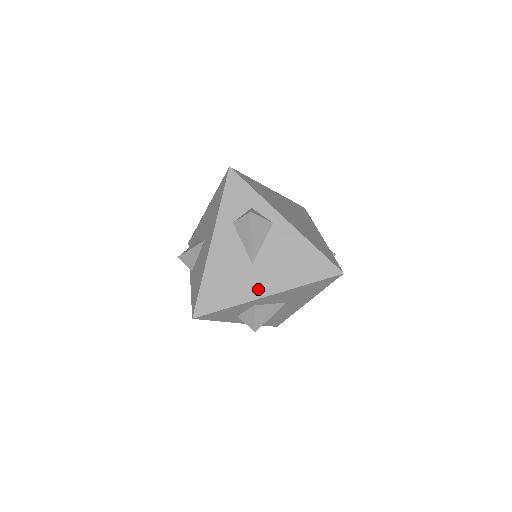
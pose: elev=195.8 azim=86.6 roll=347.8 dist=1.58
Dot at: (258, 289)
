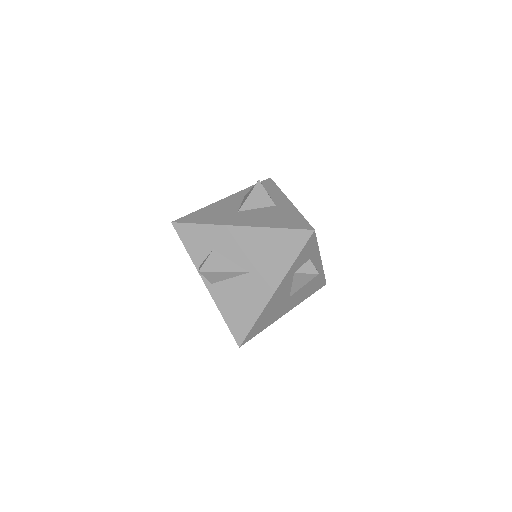
Dot at: (284, 311)
